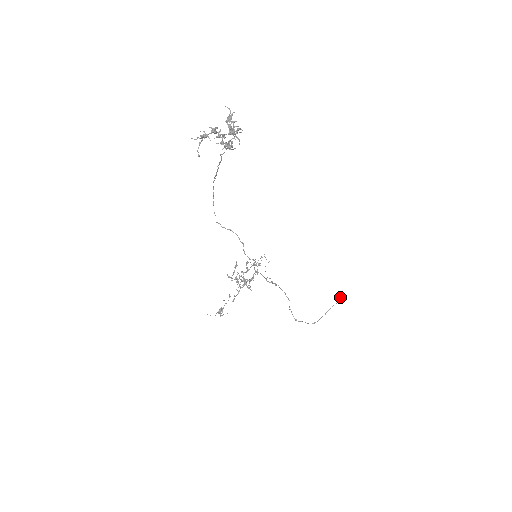
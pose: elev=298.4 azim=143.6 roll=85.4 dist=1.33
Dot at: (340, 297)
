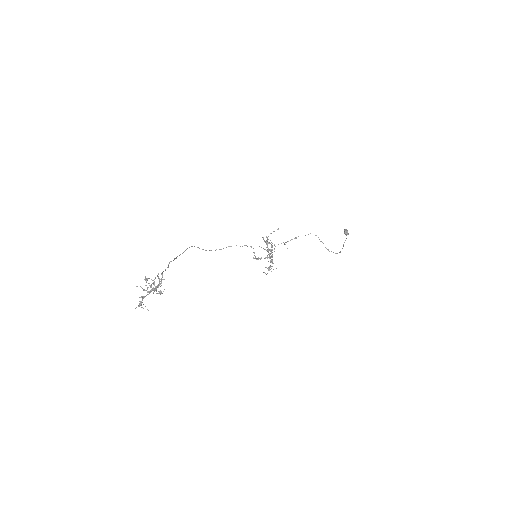
Dot at: (346, 234)
